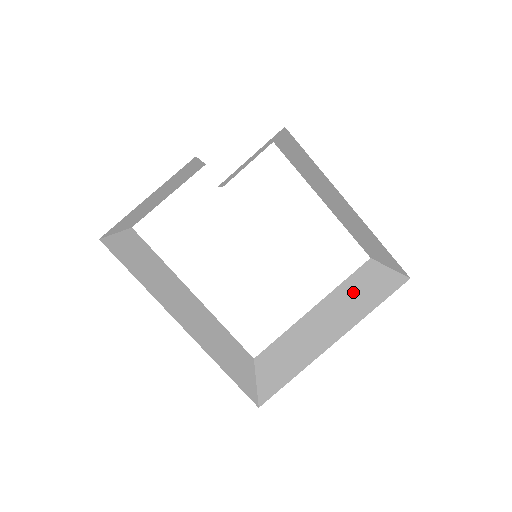
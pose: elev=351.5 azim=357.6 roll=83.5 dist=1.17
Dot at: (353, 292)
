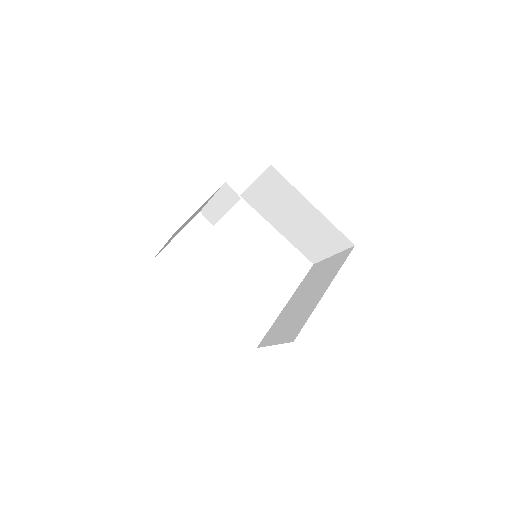
Dot at: (316, 276)
